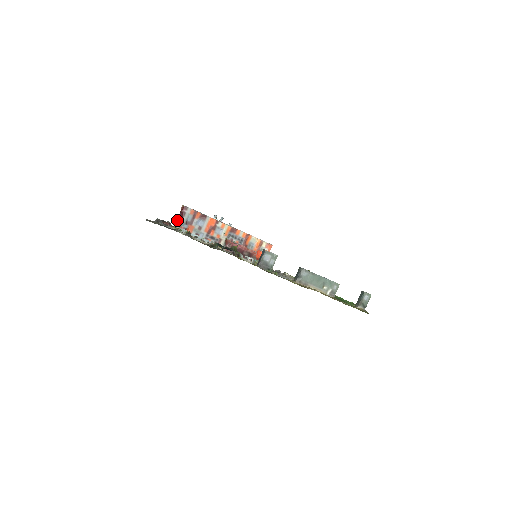
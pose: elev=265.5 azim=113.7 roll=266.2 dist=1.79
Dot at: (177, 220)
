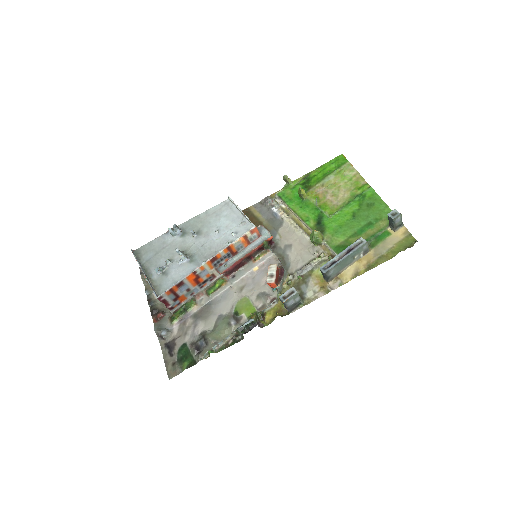
Dot at: occluded
